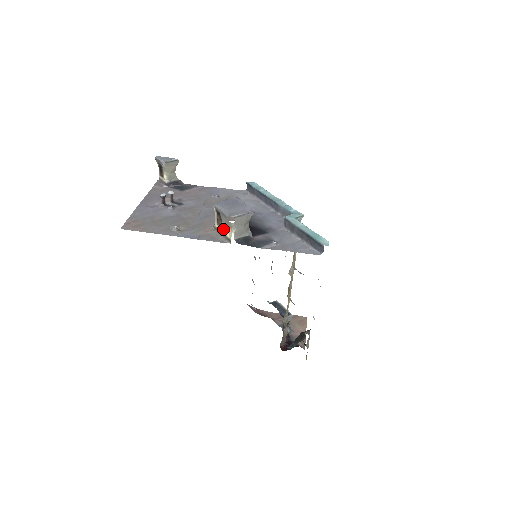
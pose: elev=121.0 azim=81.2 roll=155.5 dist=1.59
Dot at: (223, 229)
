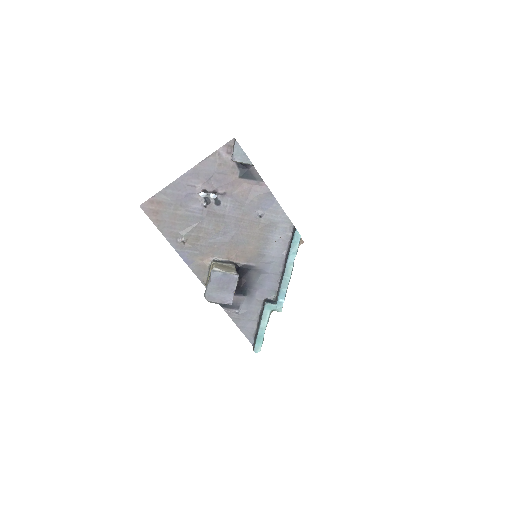
Dot at: occluded
